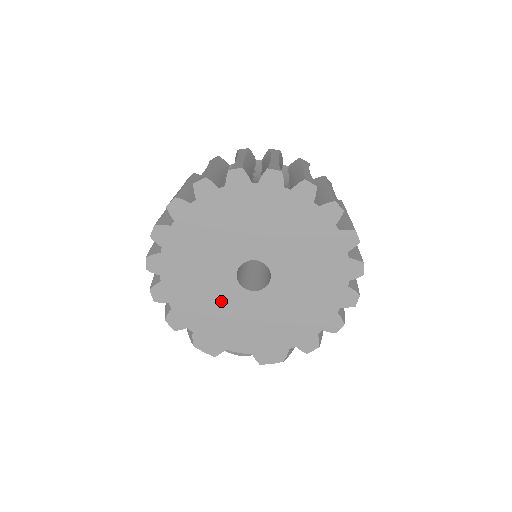
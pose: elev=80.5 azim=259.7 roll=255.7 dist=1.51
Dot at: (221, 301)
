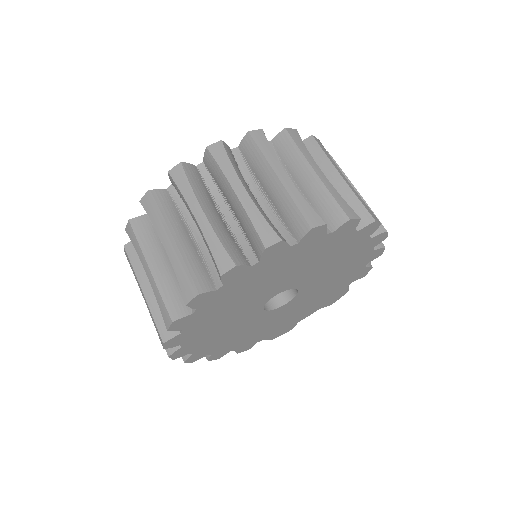
Dot at: (268, 322)
